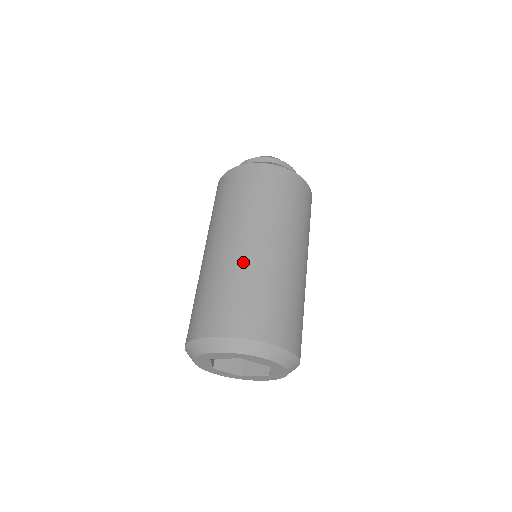
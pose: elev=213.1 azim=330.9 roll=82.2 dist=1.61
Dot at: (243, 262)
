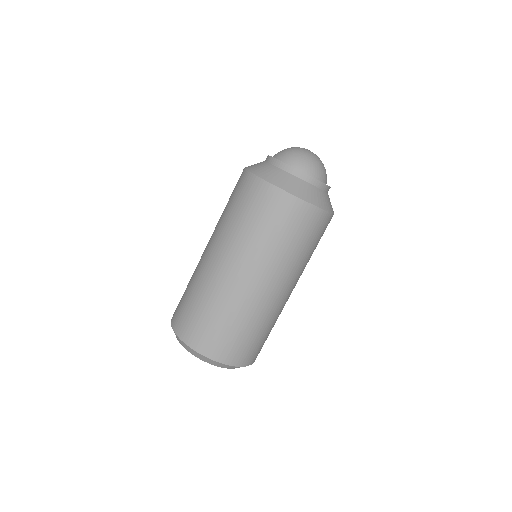
Dot at: (215, 286)
